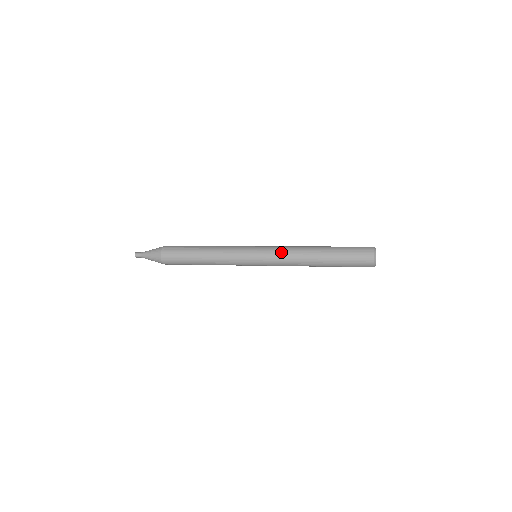
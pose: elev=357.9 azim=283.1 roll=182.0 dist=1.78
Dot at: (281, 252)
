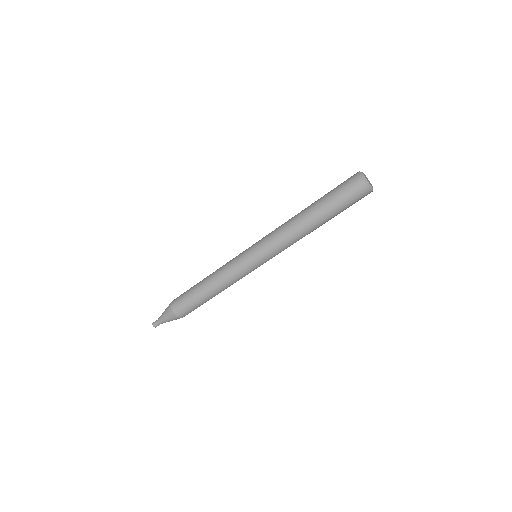
Dot at: (273, 231)
